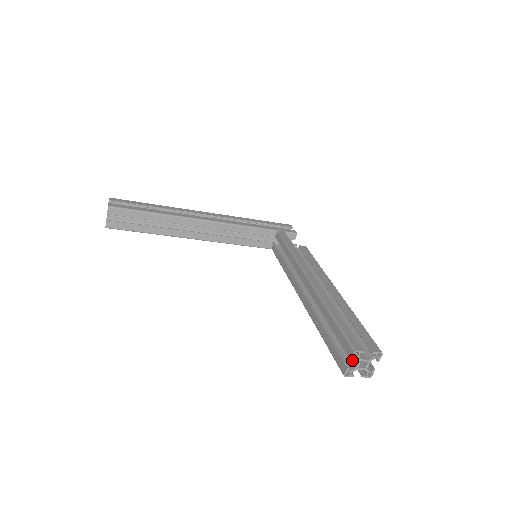
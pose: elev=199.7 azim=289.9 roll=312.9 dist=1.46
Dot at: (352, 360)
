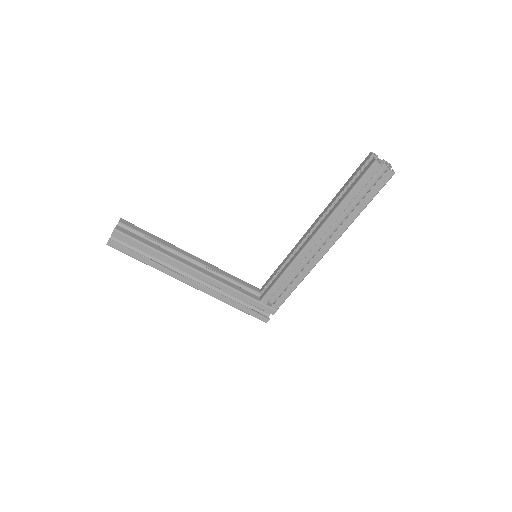
Dot at: (373, 155)
